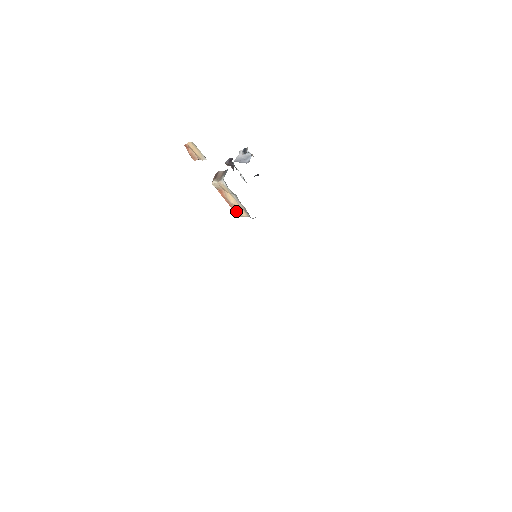
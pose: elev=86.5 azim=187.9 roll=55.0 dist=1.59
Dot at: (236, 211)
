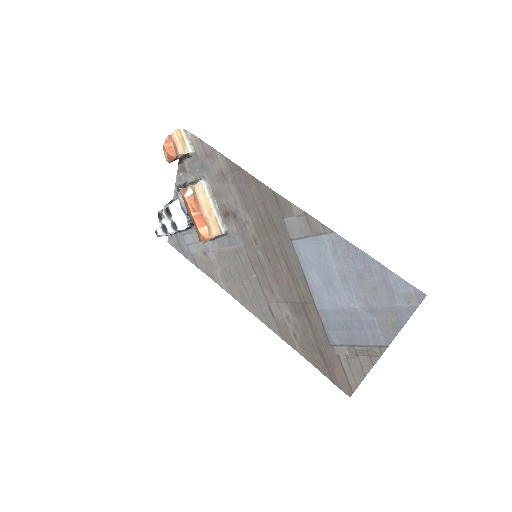
Dot at: (209, 227)
